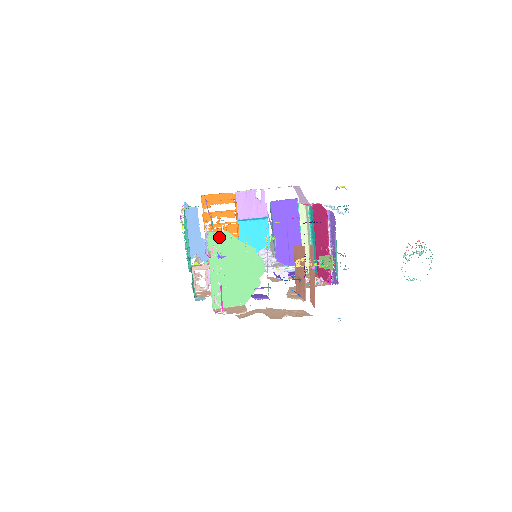
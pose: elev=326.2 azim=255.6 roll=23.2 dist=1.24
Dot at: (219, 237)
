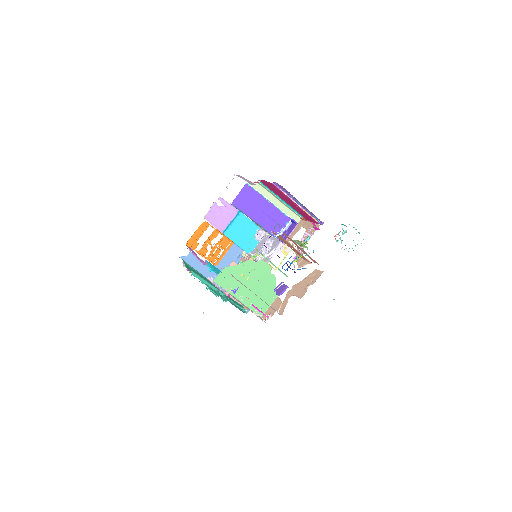
Dot at: (223, 276)
